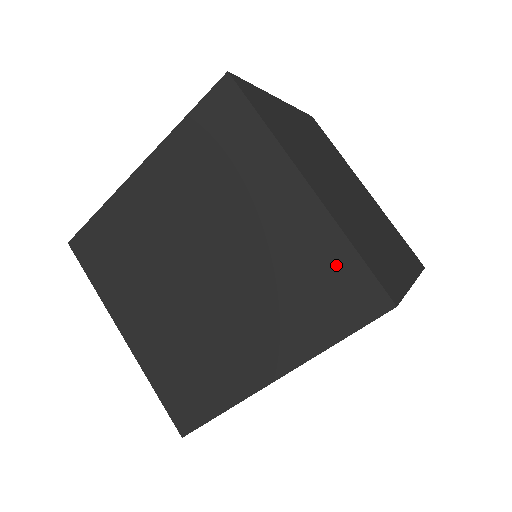
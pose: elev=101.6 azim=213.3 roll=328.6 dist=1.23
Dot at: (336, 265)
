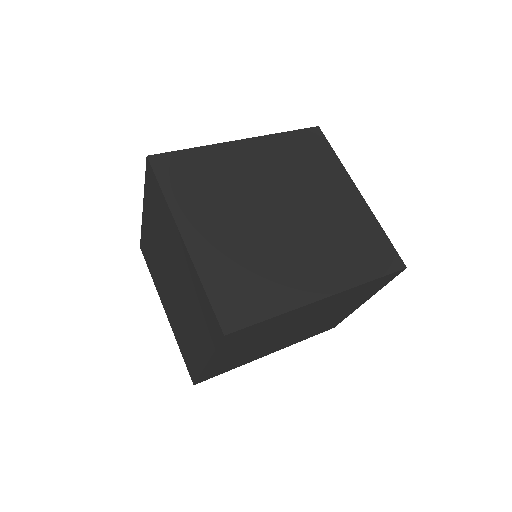
Dot at: (374, 237)
